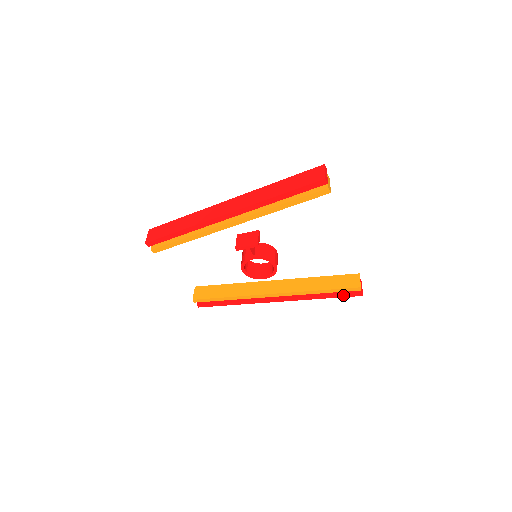
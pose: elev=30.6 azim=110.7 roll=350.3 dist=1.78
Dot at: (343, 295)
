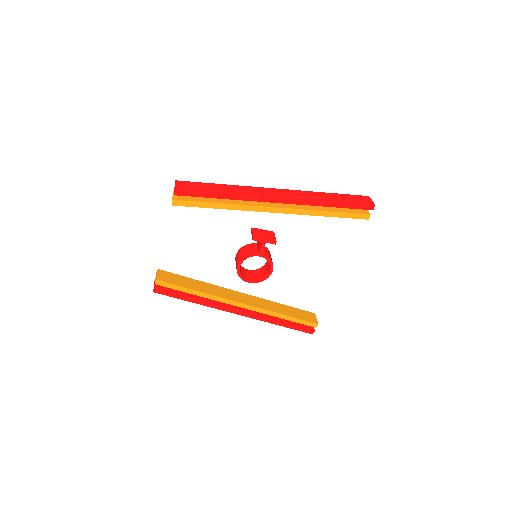
Dot at: (298, 328)
